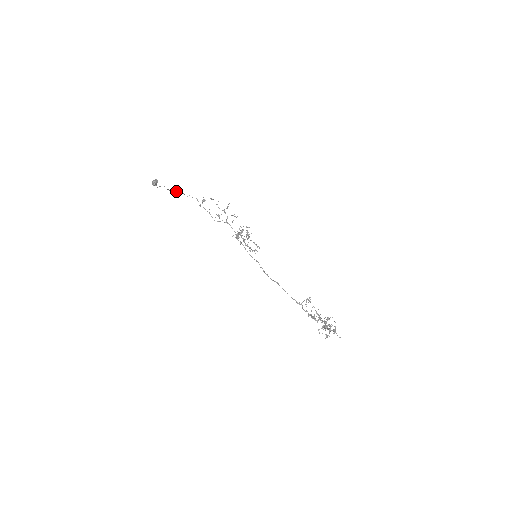
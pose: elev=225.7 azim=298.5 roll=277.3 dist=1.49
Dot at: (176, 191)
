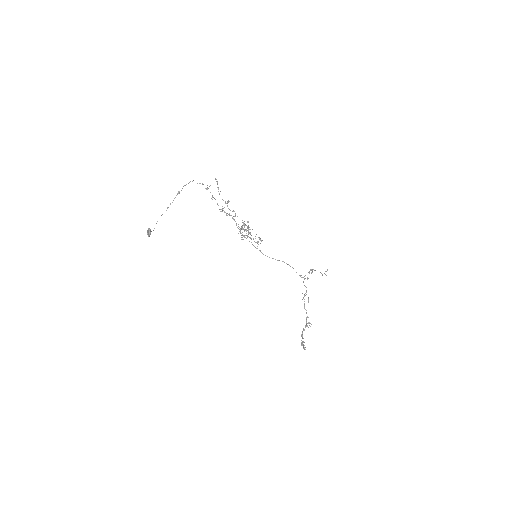
Dot at: (177, 193)
